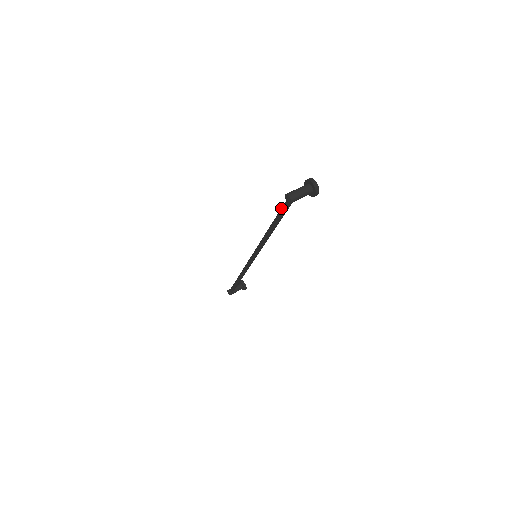
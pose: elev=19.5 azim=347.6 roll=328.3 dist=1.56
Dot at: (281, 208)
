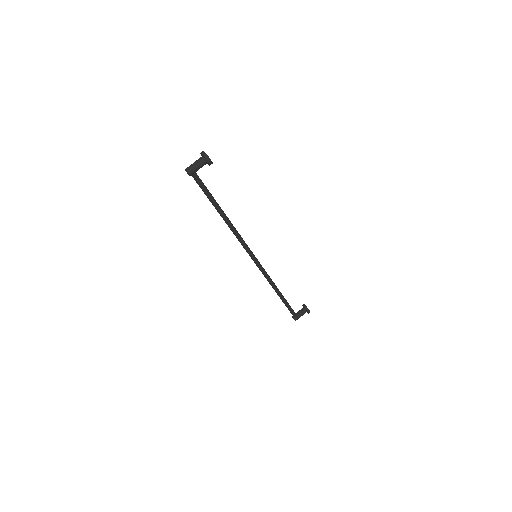
Dot at: (200, 187)
